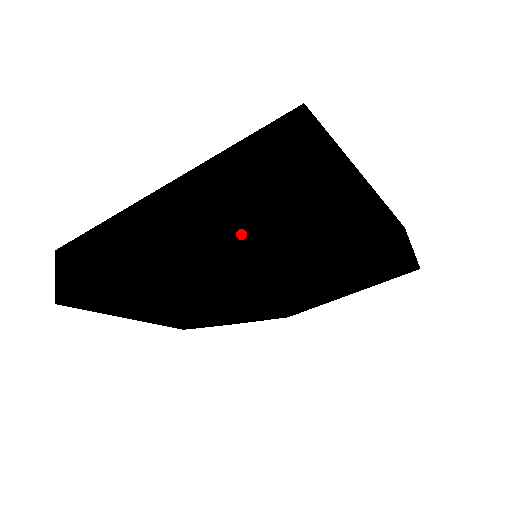
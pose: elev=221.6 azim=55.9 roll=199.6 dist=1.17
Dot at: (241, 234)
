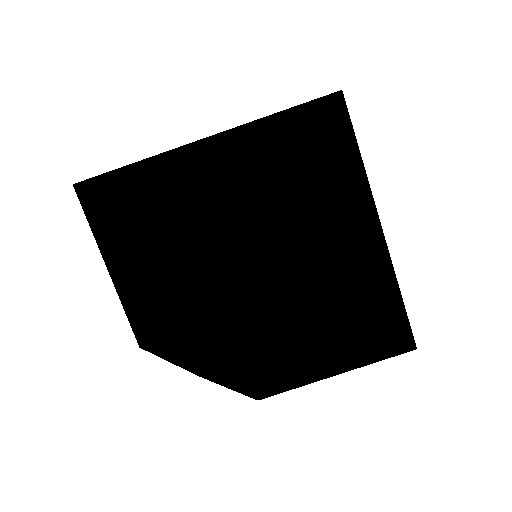
Dot at: (265, 154)
